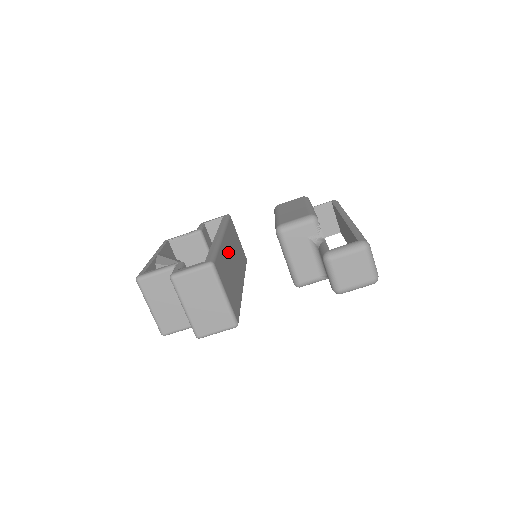
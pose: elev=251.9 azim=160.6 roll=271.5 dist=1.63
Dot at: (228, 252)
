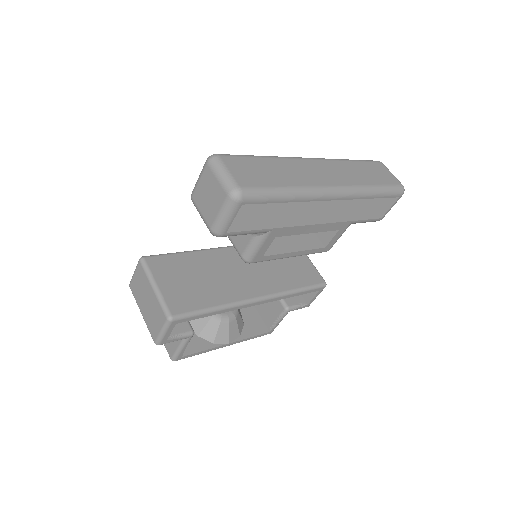
Dot at: (228, 261)
